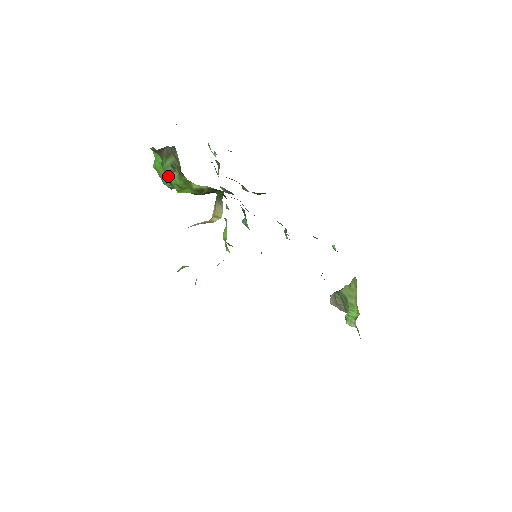
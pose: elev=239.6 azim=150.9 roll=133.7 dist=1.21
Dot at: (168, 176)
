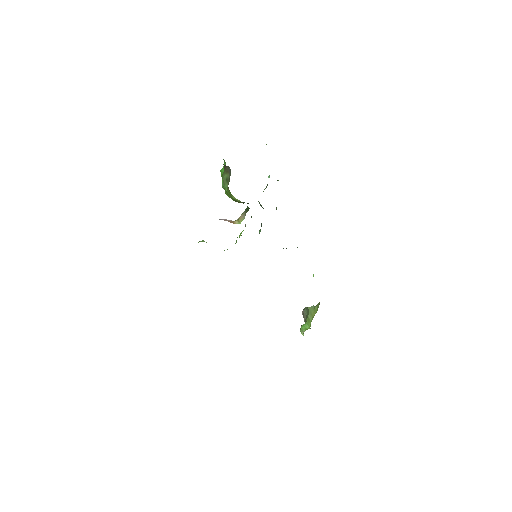
Dot at: (223, 183)
